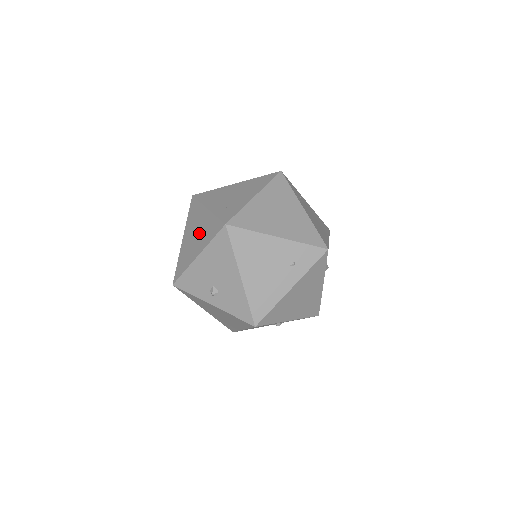
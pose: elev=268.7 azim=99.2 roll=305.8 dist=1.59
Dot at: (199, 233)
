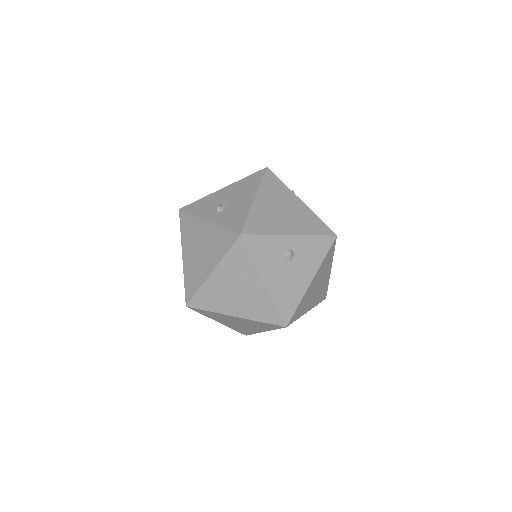
Dot at: (197, 259)
